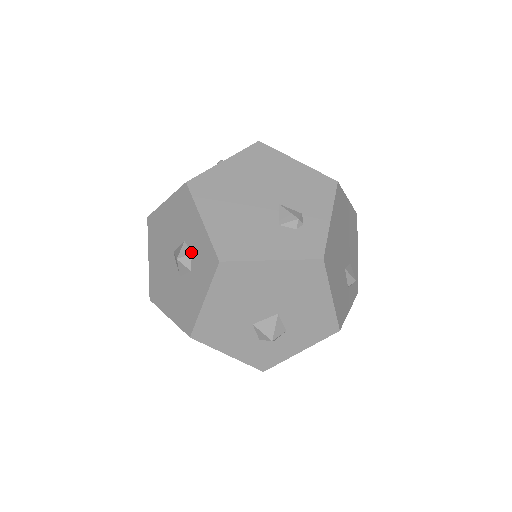
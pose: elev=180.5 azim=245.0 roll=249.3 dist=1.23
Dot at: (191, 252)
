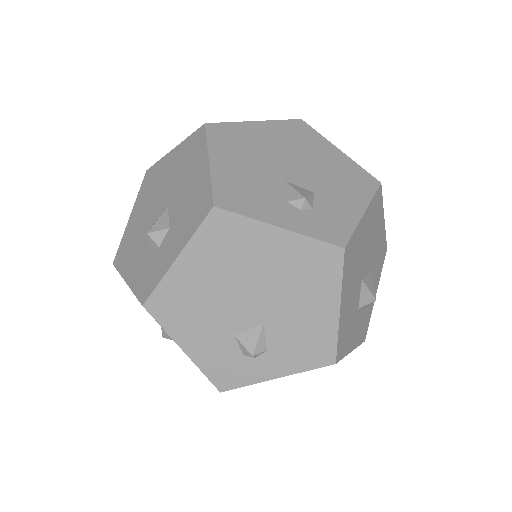
Dot at: occluded
